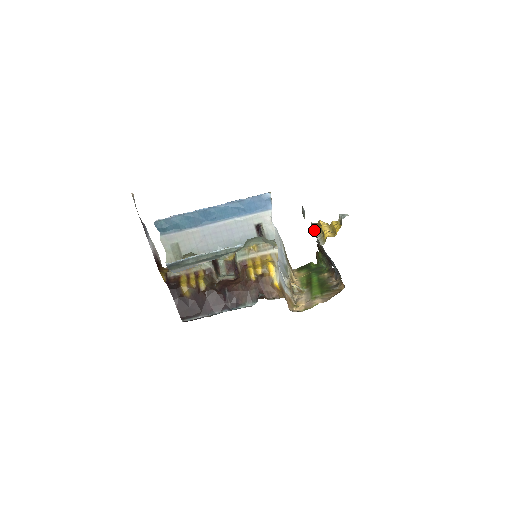
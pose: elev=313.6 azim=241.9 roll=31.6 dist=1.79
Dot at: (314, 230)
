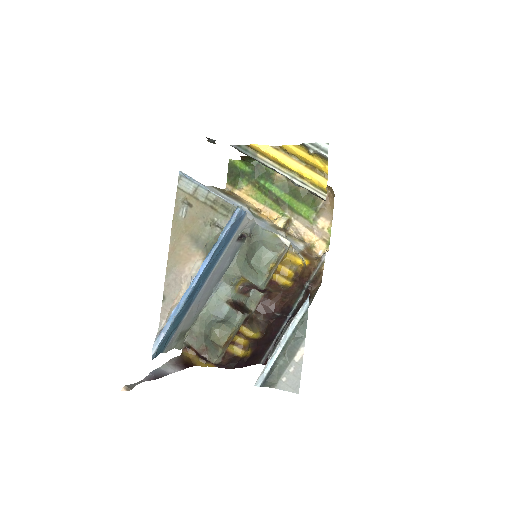
Dot at: (262, 163)
